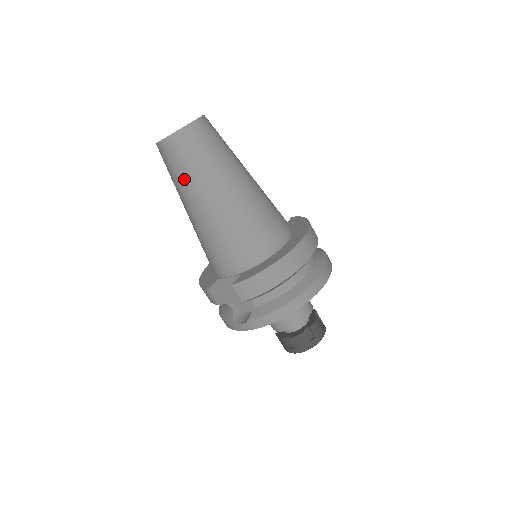
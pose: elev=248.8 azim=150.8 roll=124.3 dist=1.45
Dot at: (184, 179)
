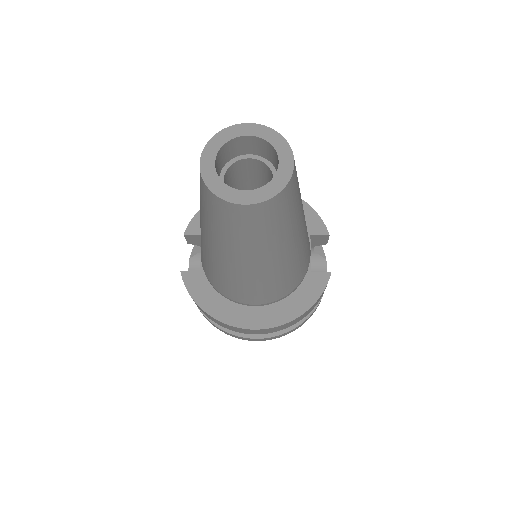
Dot at: (200, 201)
